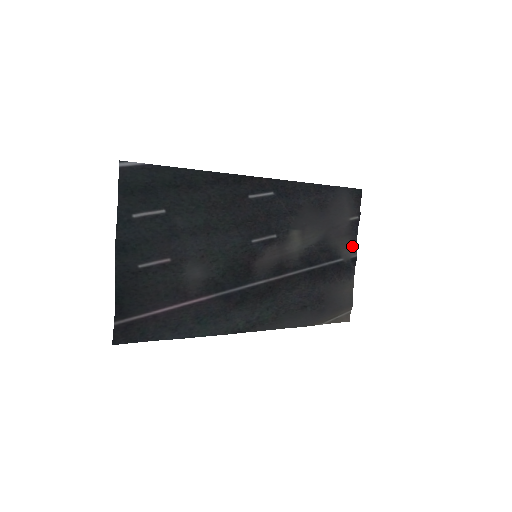
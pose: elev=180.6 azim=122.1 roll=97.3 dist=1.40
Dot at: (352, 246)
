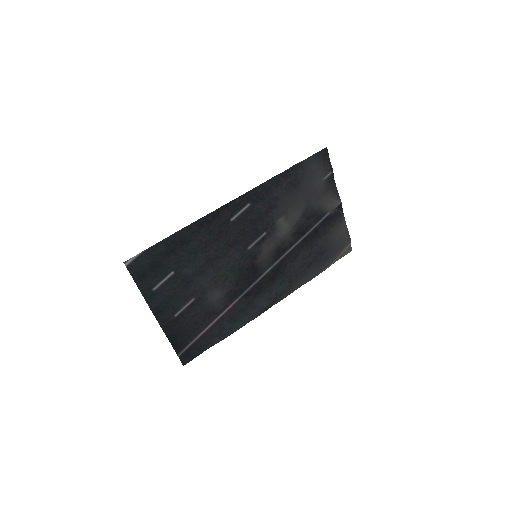
Dot at: (334, 197)
